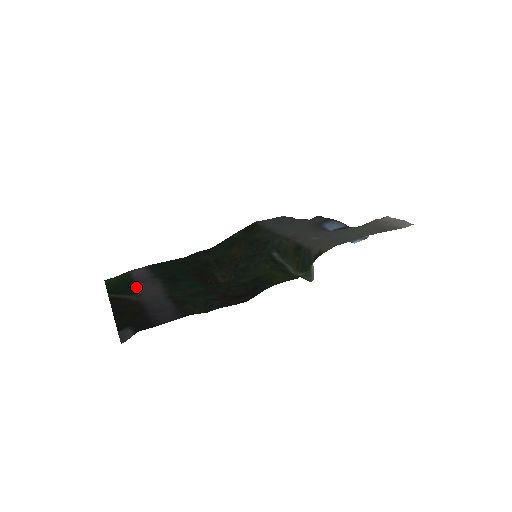
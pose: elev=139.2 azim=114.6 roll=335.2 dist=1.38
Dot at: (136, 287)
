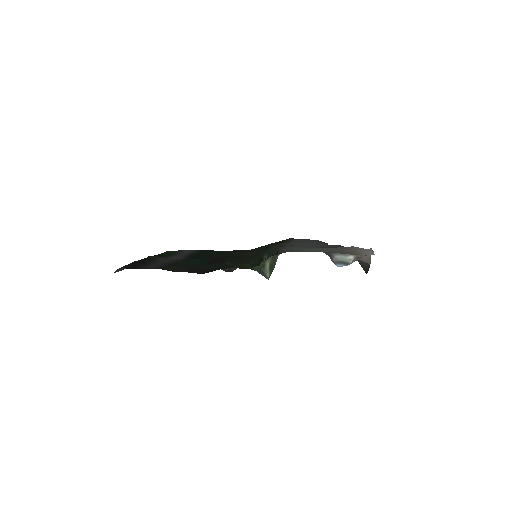
Dot at: (171, 256)
